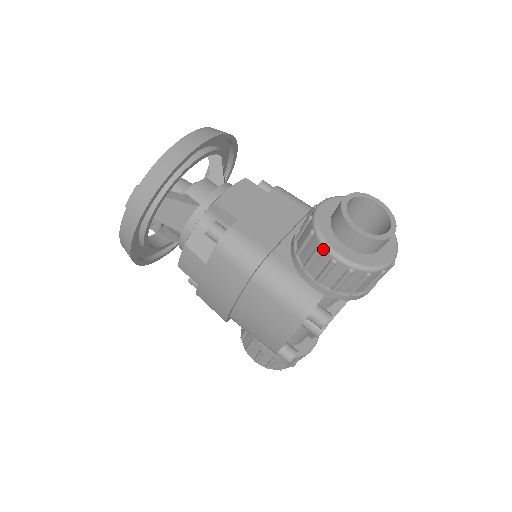
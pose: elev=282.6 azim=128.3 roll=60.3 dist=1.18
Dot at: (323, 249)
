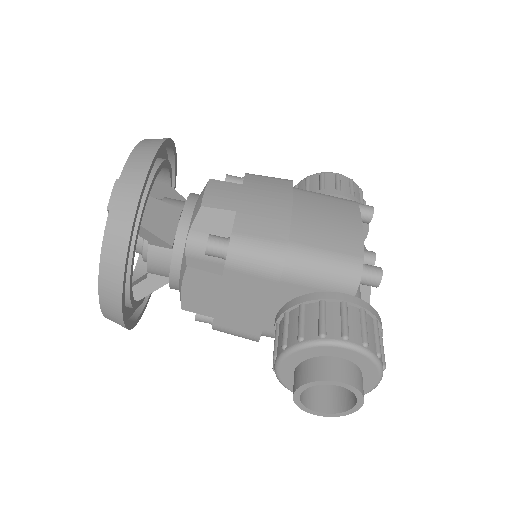
Dot at: occluded
